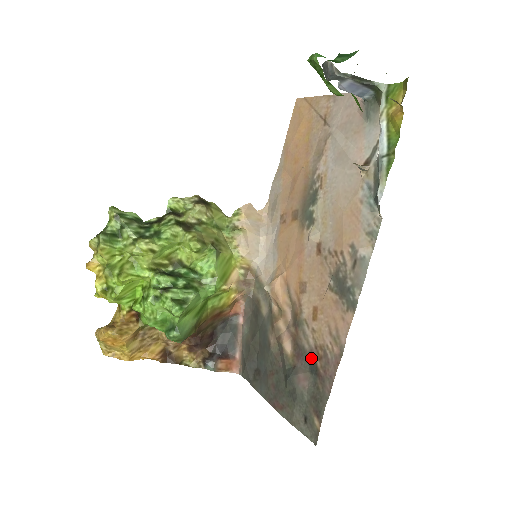
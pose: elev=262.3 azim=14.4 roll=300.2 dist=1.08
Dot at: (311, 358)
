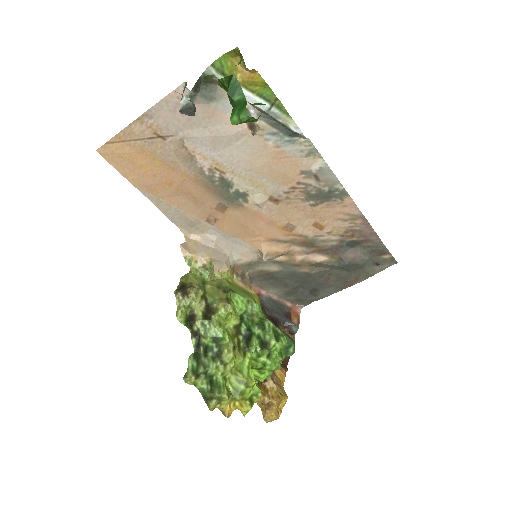
Dot at: (345, 243)
